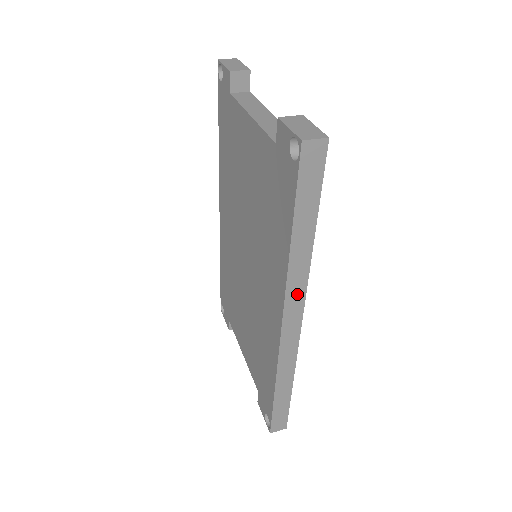
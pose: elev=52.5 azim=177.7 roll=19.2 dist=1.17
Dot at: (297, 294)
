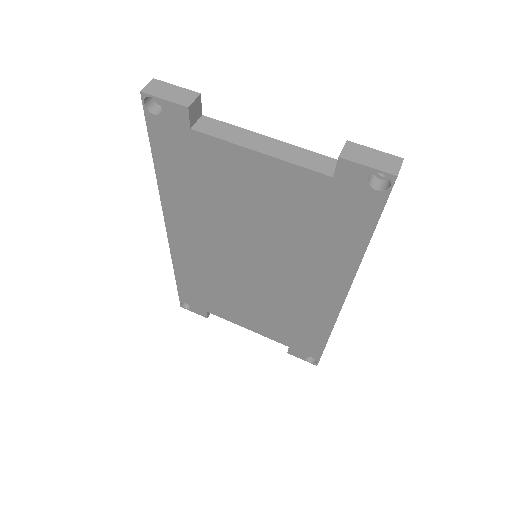
Dot at: occluded
